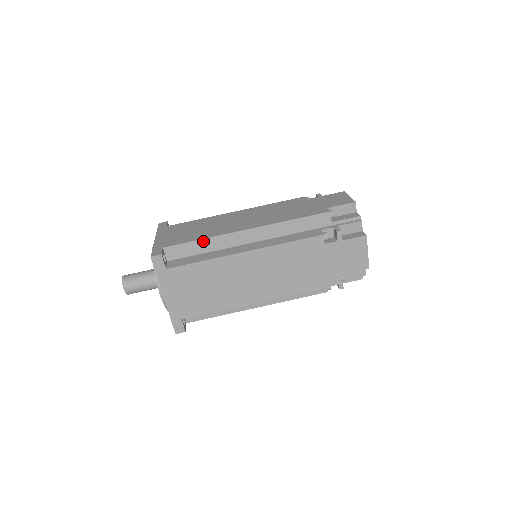
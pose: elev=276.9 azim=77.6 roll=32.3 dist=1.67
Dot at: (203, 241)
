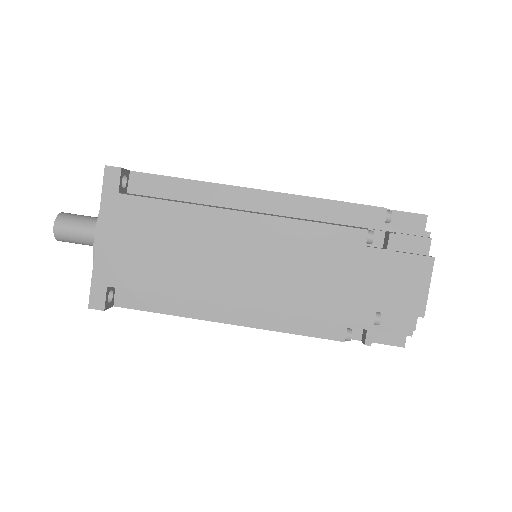
Dot at: (189, 183)
